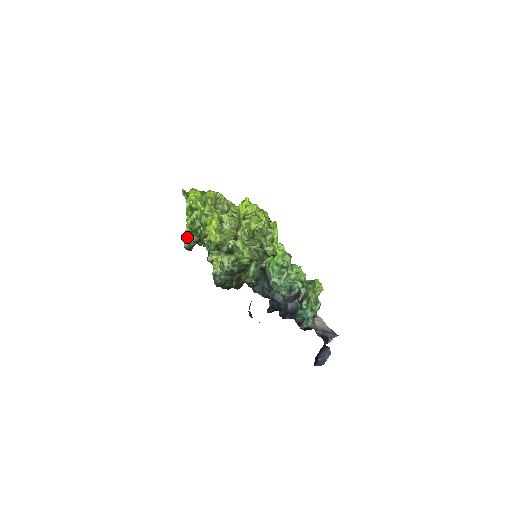
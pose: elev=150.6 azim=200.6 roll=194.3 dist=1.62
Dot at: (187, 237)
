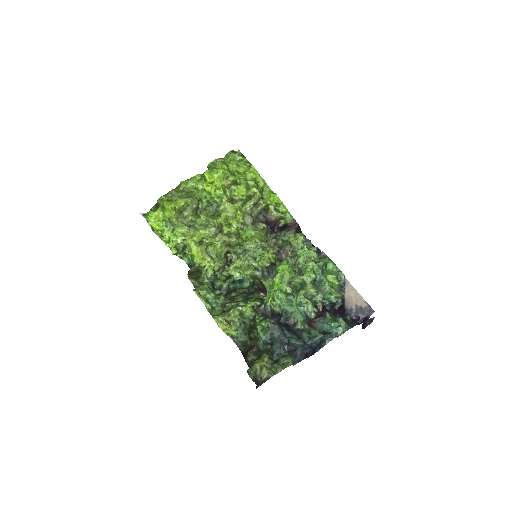
Dot at: (182, 256)
